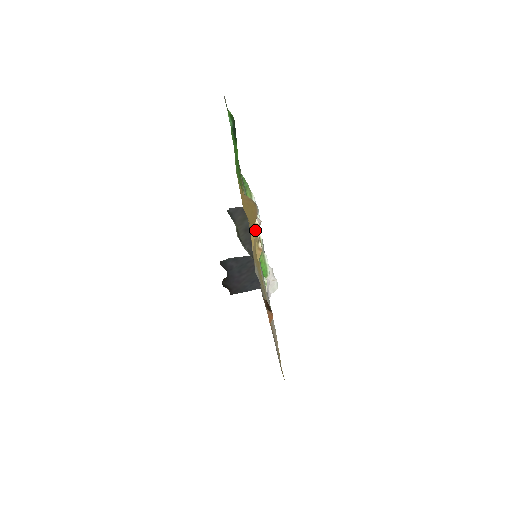
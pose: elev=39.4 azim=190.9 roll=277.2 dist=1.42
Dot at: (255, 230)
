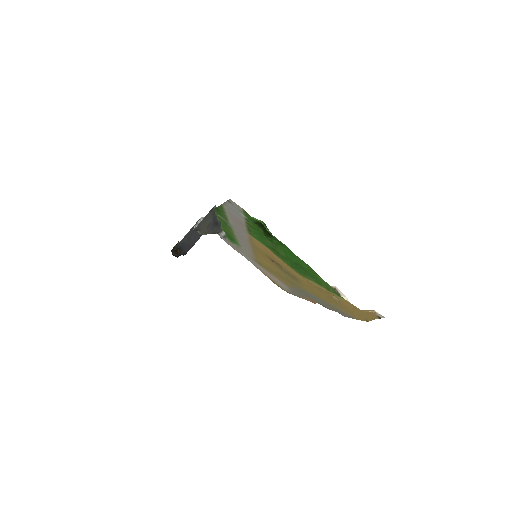
Dot at: occluded
